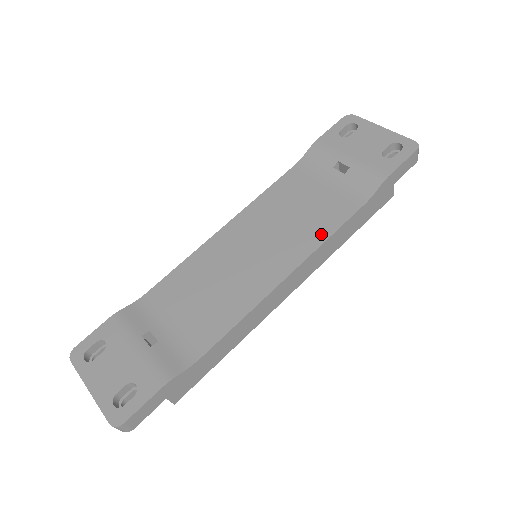
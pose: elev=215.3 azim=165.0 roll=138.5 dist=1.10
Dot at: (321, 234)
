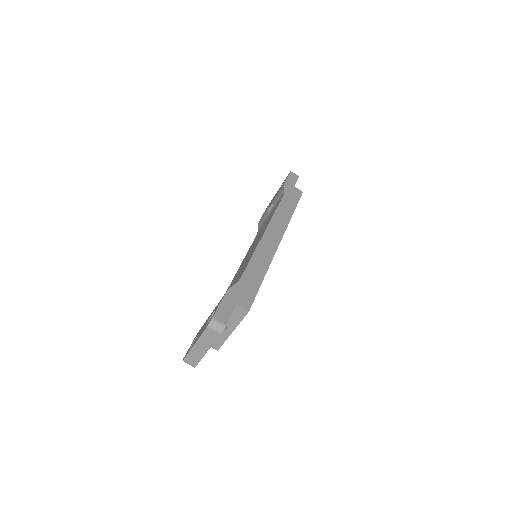
Dot at: occluded
